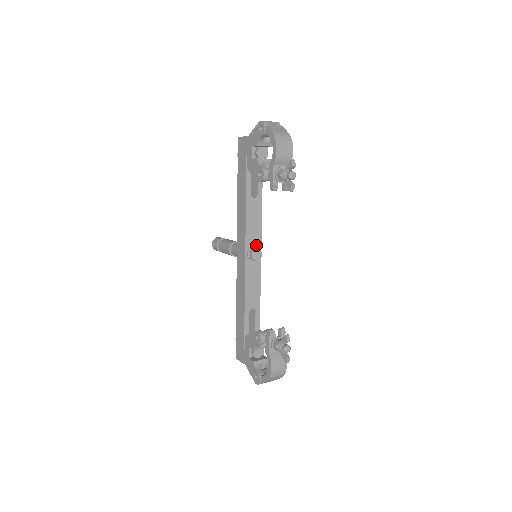
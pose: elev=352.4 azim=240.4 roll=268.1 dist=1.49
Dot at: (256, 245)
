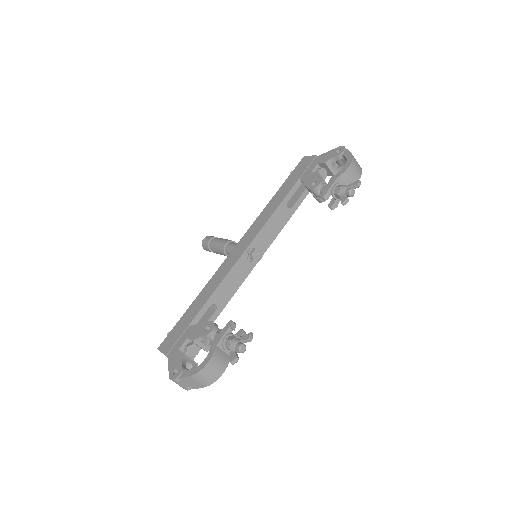
Dot at: (261, 248)
